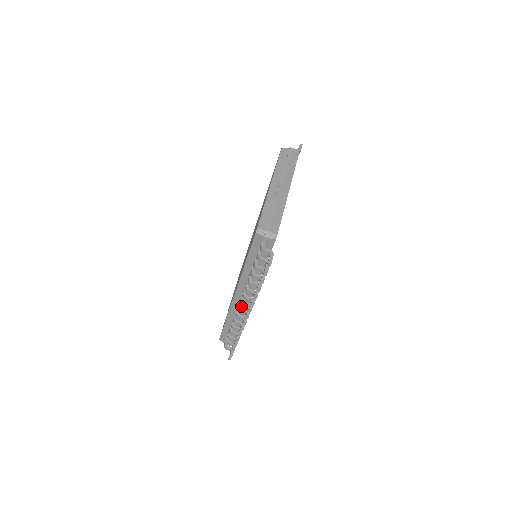
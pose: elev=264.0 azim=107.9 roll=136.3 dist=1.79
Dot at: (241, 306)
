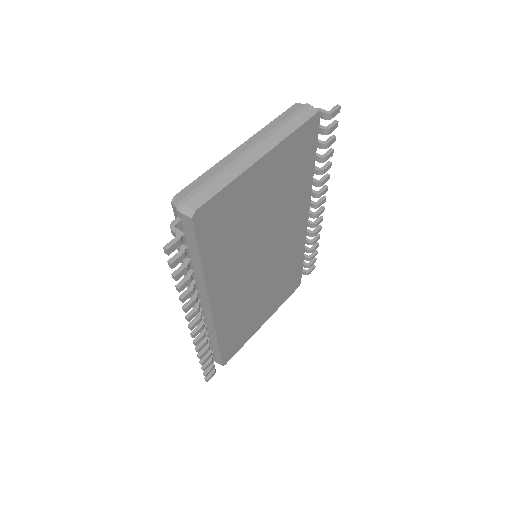
Dot at: (204, 313)
